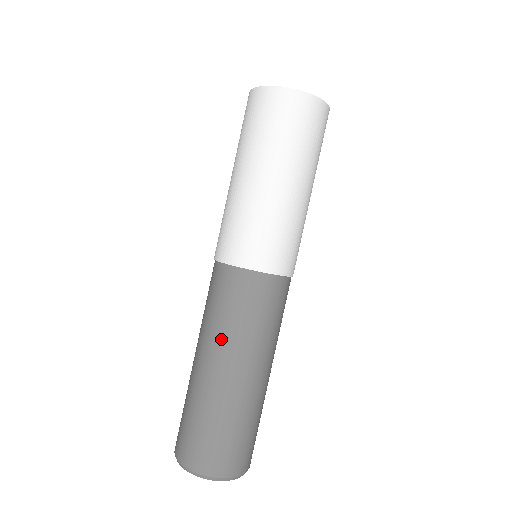
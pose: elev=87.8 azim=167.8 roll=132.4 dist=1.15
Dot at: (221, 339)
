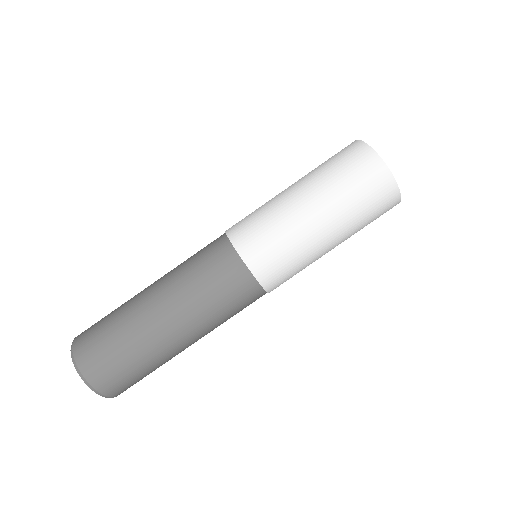
Dot at: (172, 270)
